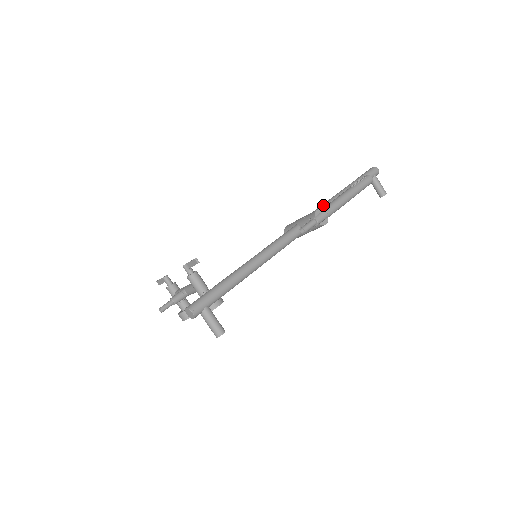
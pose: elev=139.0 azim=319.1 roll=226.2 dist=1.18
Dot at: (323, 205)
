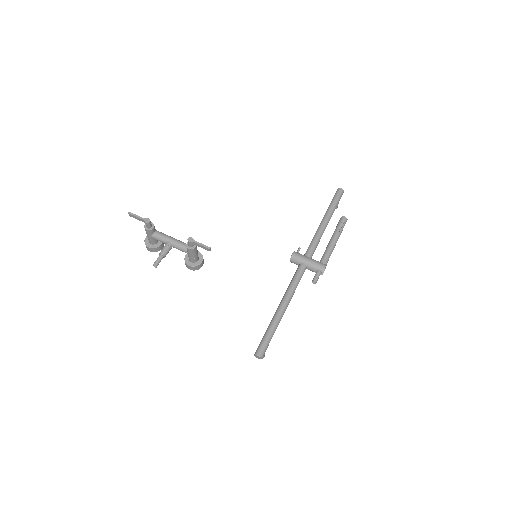
Dot at: (317, 241)
